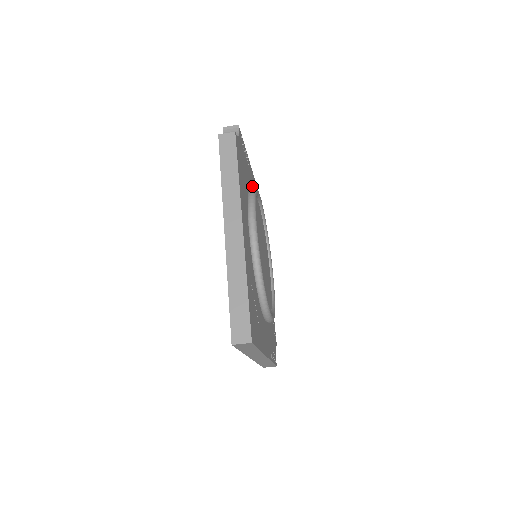
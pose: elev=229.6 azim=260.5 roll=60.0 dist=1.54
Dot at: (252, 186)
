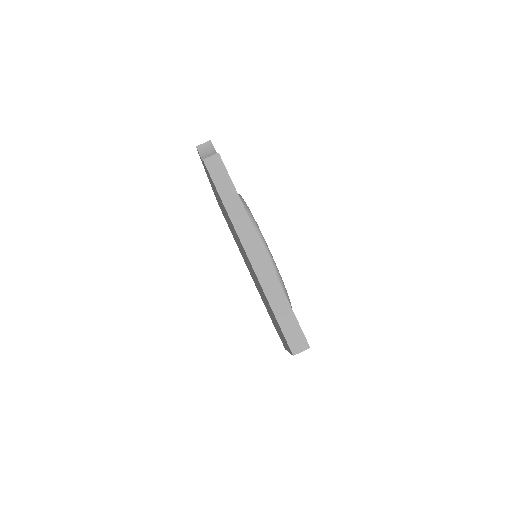
Dot at: occluded
